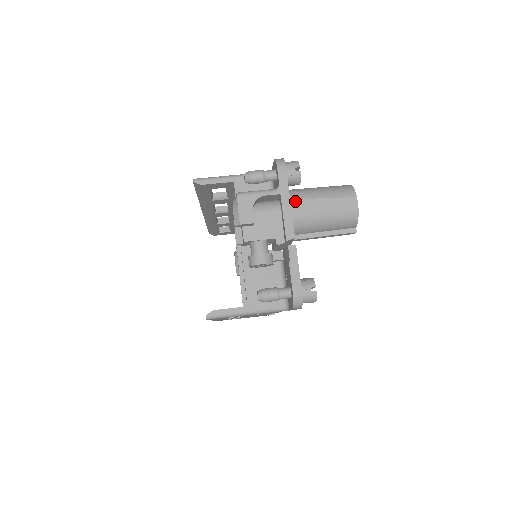
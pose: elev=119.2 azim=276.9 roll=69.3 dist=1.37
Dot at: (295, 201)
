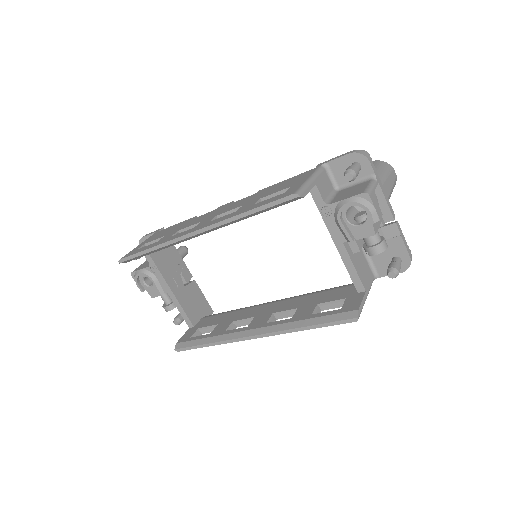
Dot at: (384, 185)
